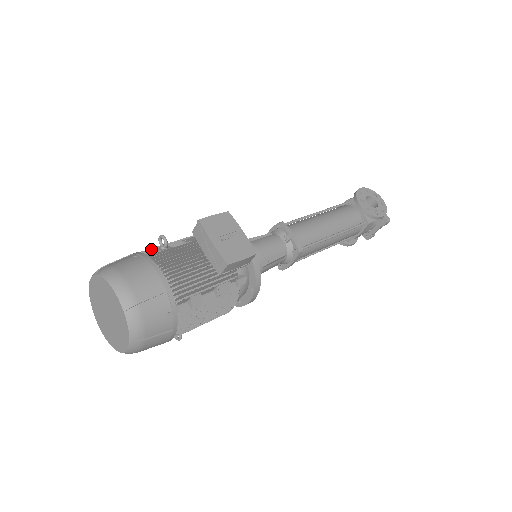
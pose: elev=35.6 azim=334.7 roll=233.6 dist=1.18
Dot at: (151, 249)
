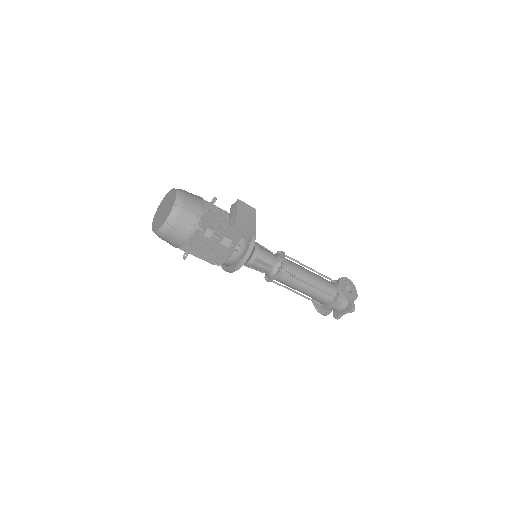
Dot at: occluded
